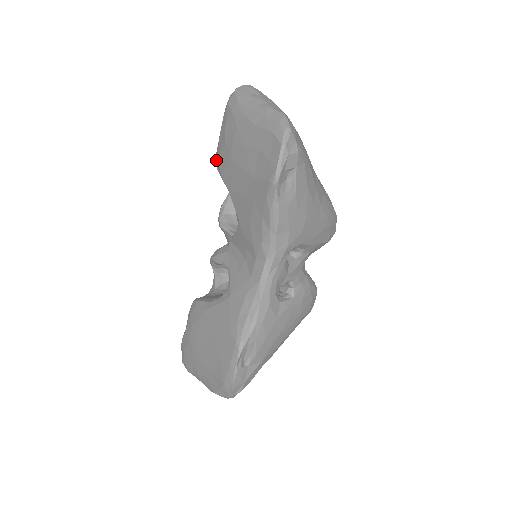
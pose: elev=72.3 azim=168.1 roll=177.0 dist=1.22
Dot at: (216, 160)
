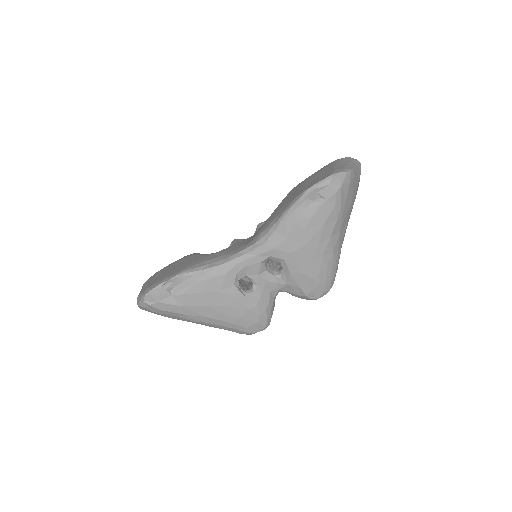
Dot at: occluded
